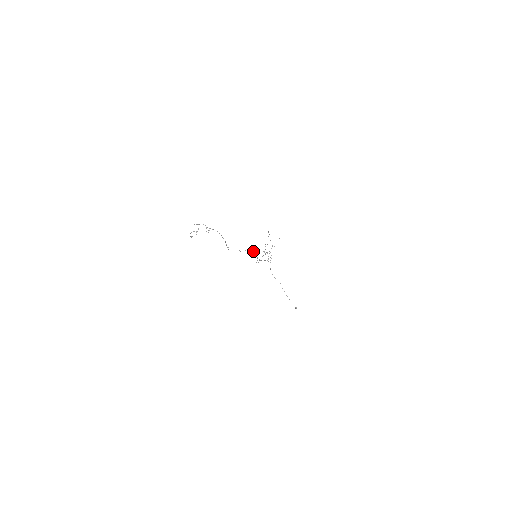
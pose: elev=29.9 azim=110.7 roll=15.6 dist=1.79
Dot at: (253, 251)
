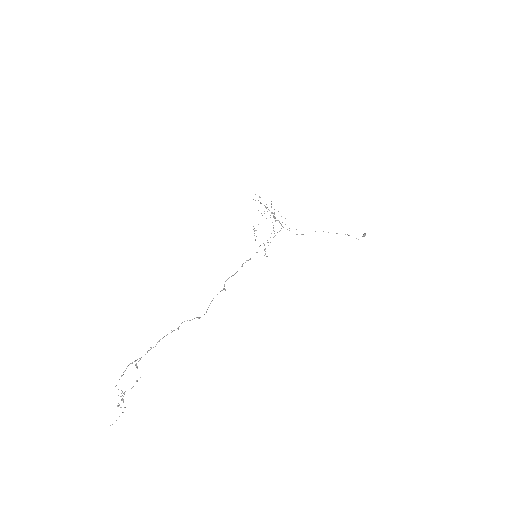
Dot at: occluded
